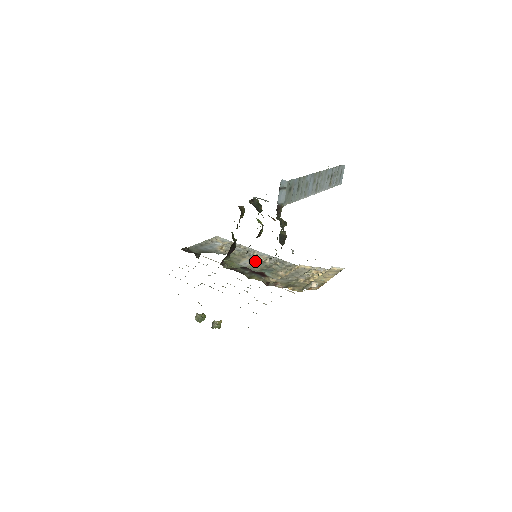
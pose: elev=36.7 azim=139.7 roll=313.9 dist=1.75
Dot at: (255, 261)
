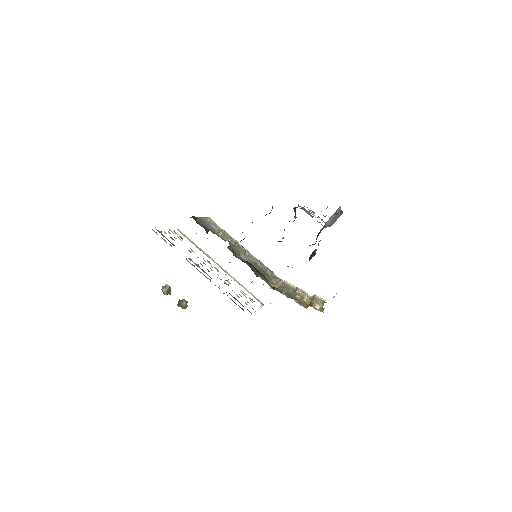
Dot at: (250, 260)
